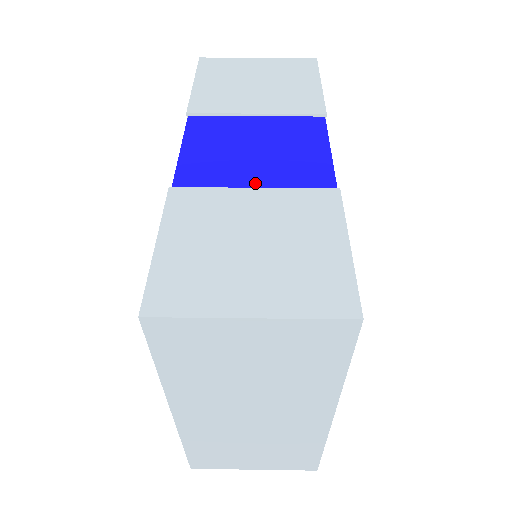
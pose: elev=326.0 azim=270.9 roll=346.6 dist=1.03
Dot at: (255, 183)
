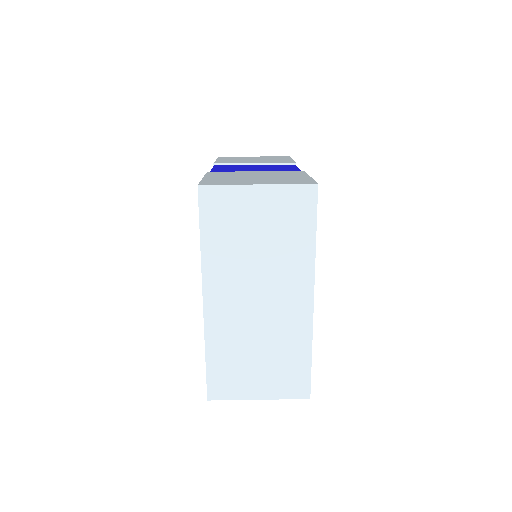
Dot at: occluded
